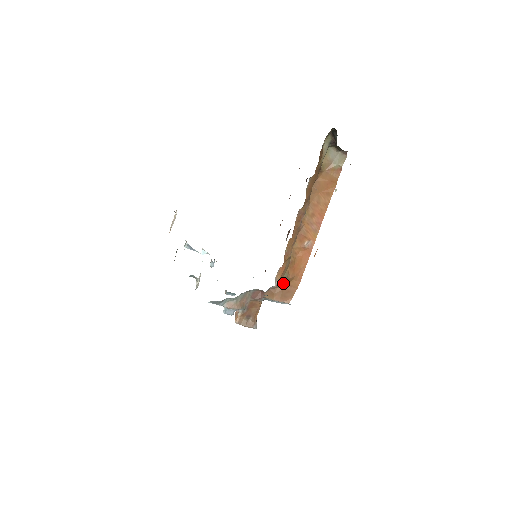
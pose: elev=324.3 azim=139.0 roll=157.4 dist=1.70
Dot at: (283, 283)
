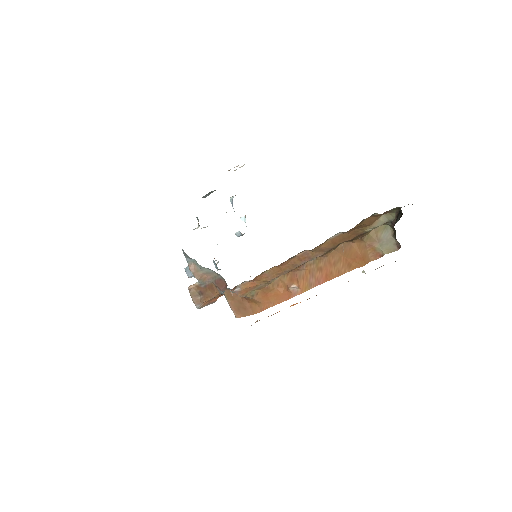
Dot at: (246, 297)
